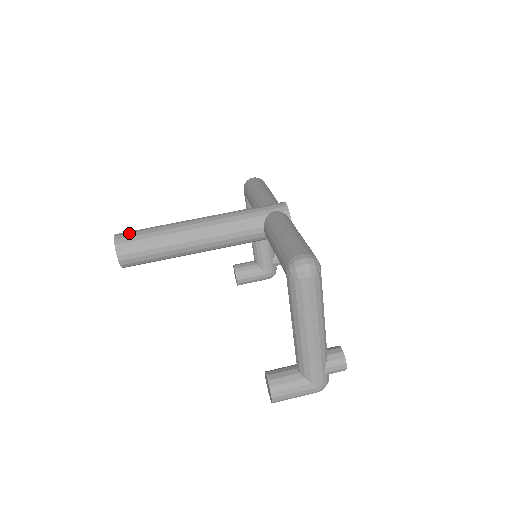
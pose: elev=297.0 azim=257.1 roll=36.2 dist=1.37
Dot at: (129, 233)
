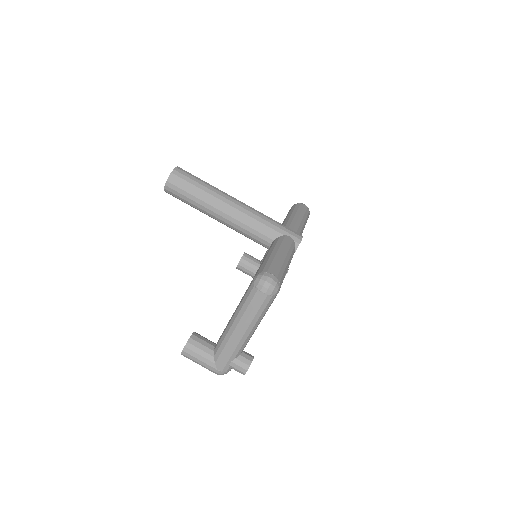
Dot at: (186, 173)
